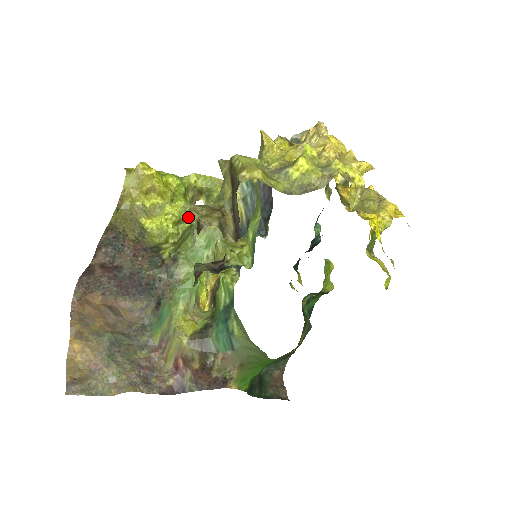
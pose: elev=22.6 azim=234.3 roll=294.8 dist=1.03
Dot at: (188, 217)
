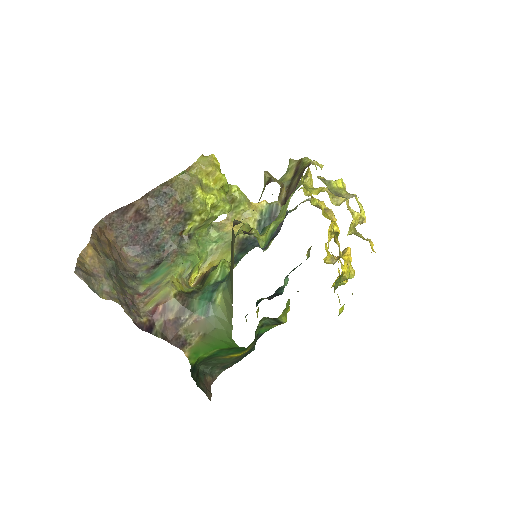
Dot at: (221, 208)
